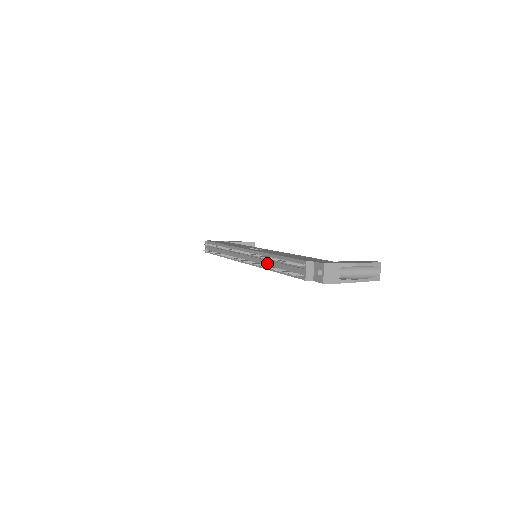
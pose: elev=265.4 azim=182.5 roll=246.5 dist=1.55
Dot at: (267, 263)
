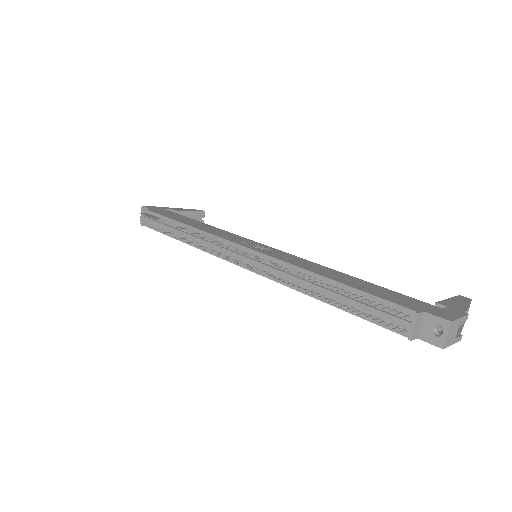
Dot at: (308, 286)
